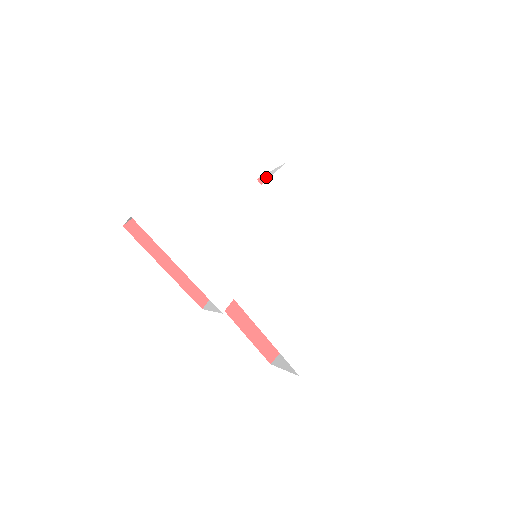
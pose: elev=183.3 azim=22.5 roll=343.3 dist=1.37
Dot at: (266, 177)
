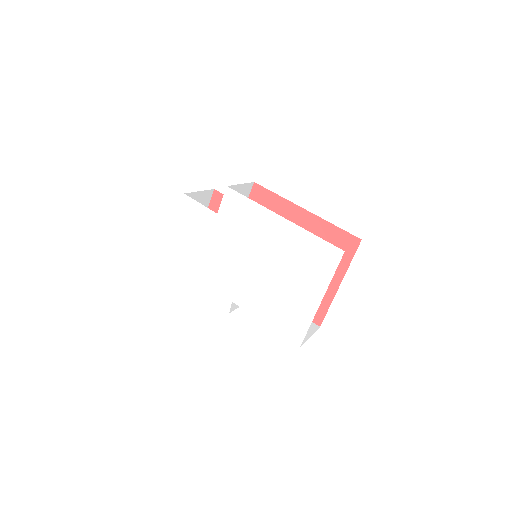
Dot at: occluded
